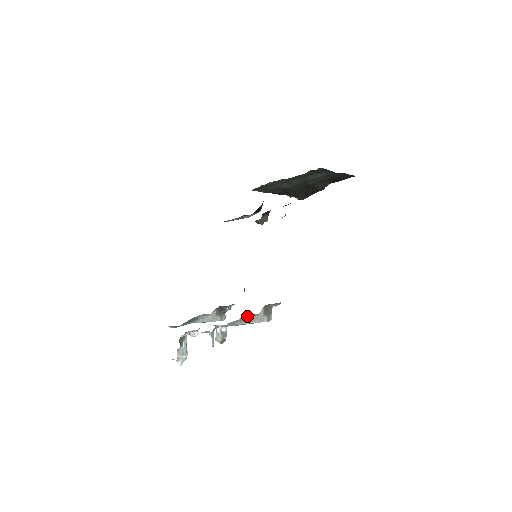
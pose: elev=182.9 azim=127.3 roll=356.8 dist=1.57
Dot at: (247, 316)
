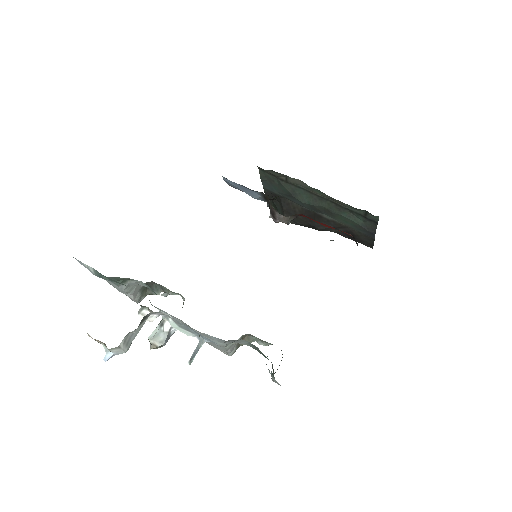
Dot at: (239, 340)
